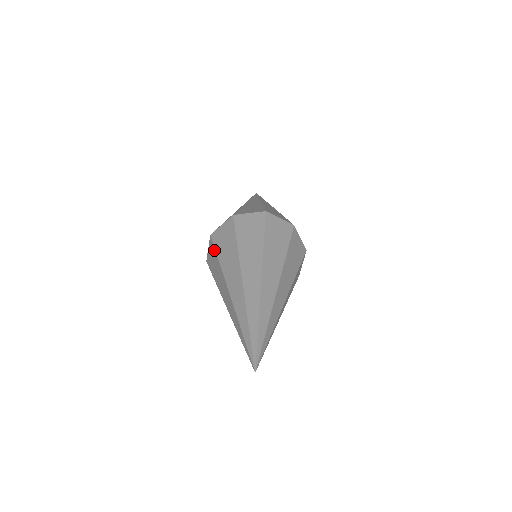
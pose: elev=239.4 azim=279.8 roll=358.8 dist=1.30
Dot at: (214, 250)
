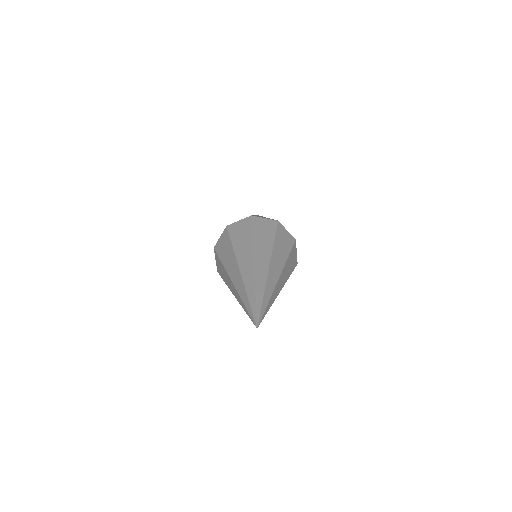
Dot at: (218, 258)
